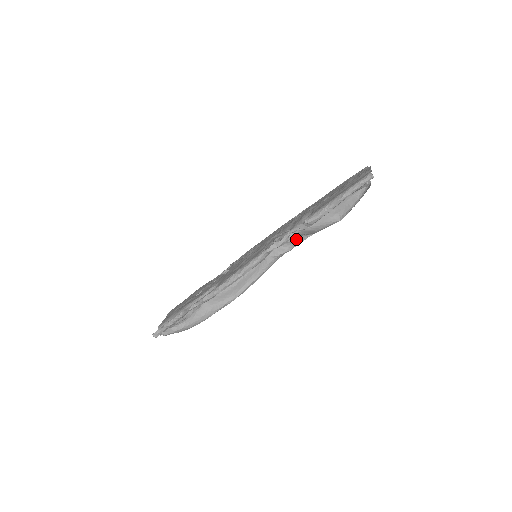
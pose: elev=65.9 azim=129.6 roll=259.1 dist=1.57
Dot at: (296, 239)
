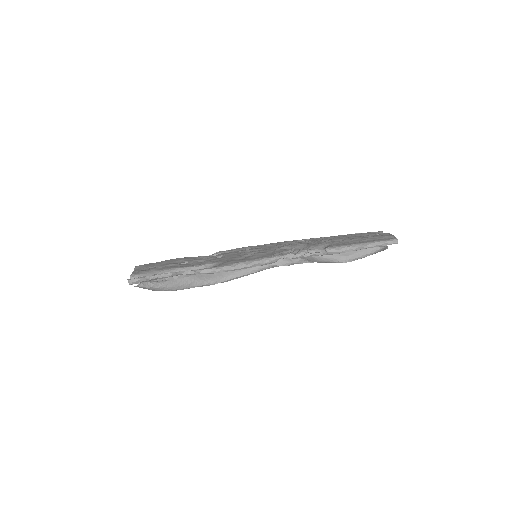
Dot at: (297, 259)
